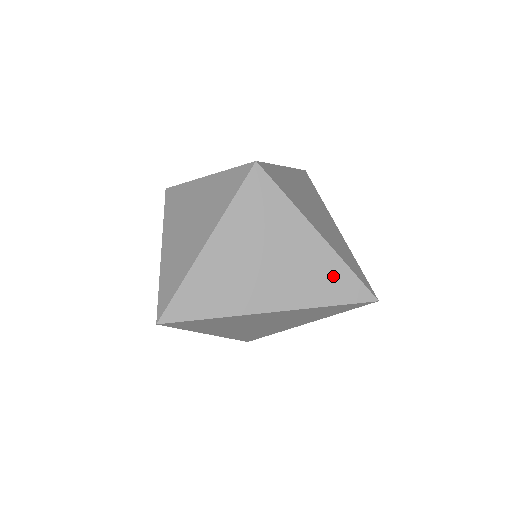
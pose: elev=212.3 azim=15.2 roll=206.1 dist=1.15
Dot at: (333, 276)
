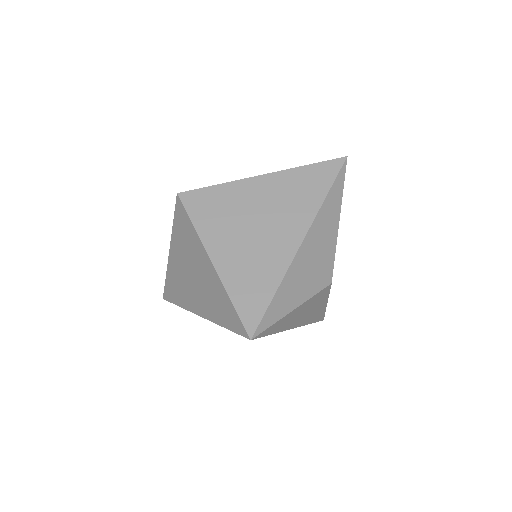
Dot at: (223, 303)
